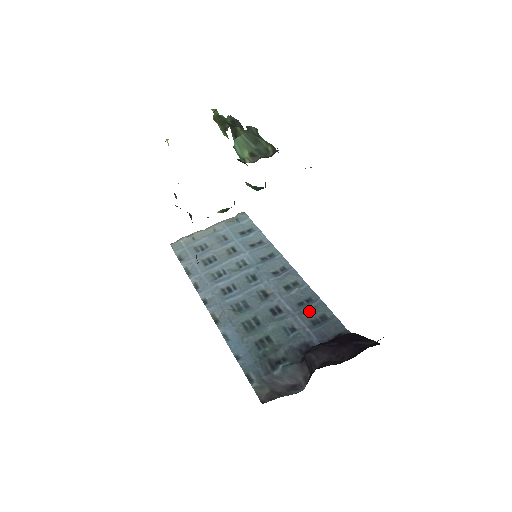
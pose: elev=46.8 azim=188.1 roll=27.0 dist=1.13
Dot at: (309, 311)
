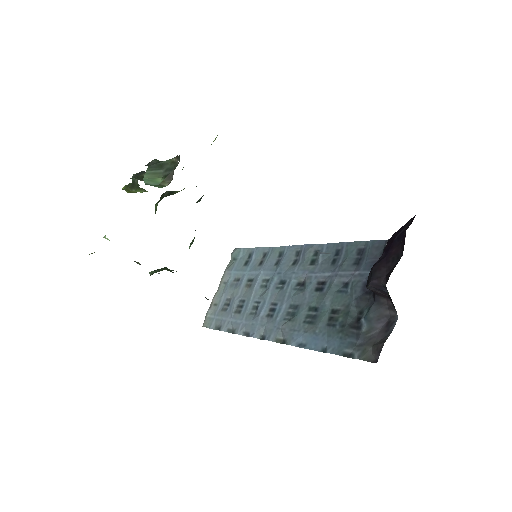
Dot at: (345, 259)
